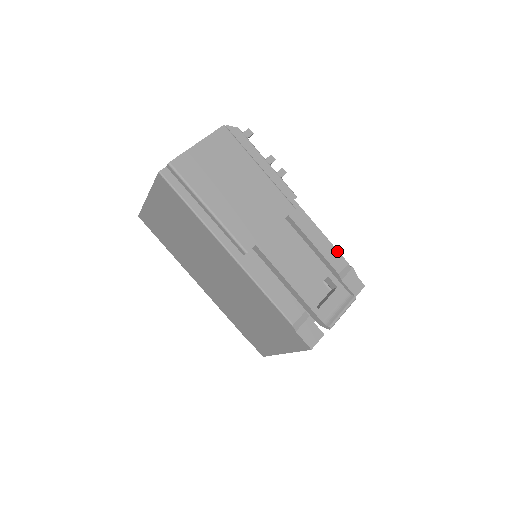
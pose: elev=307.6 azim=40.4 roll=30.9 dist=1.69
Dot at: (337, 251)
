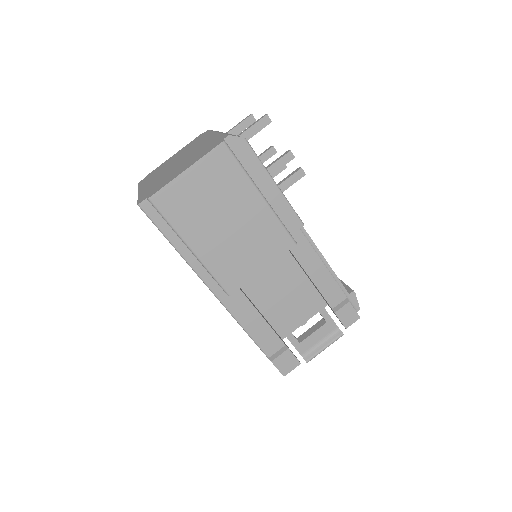
Dot at: (337, 285)
